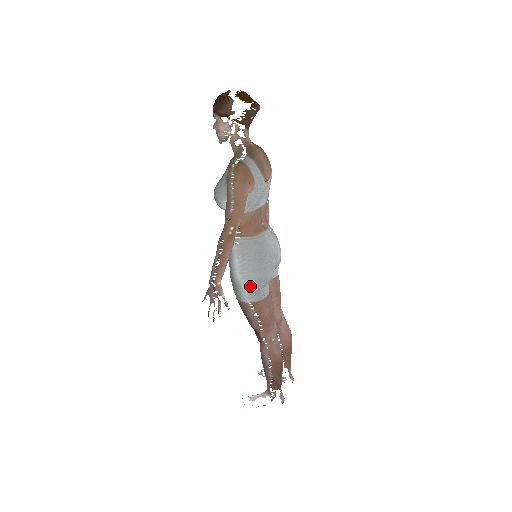
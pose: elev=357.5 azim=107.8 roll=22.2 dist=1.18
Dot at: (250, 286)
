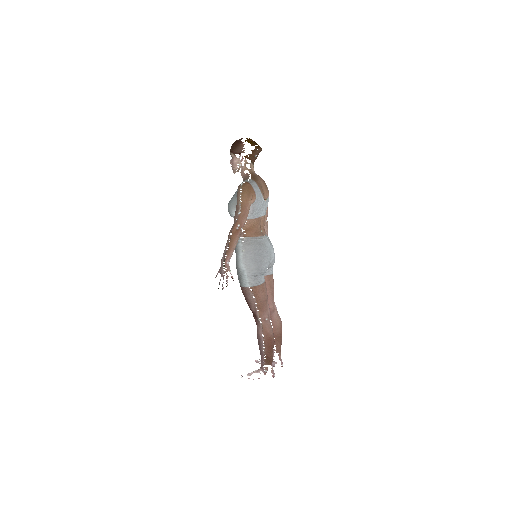
Dot at: (250, 273)
